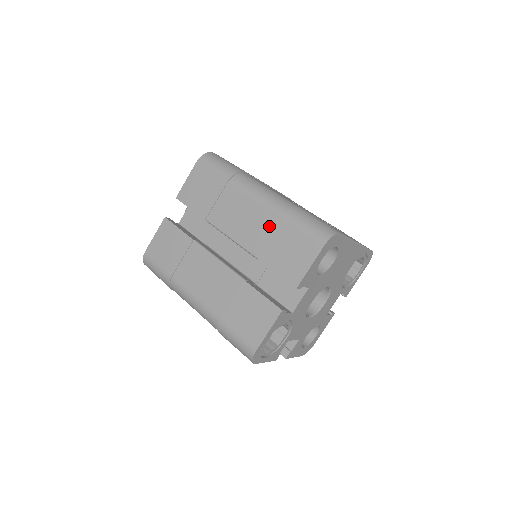
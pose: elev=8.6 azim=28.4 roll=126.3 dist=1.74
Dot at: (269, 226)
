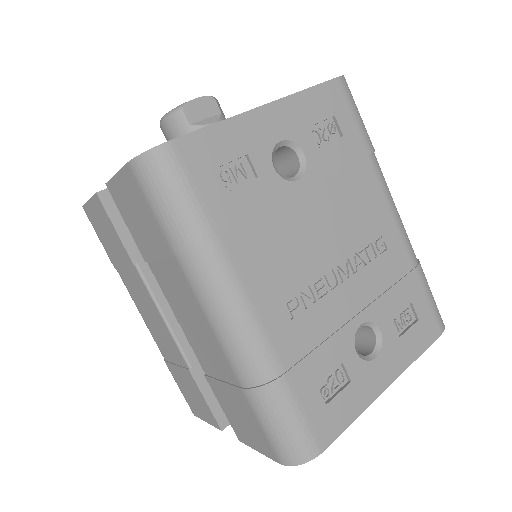
Dot at: (222, 370)
